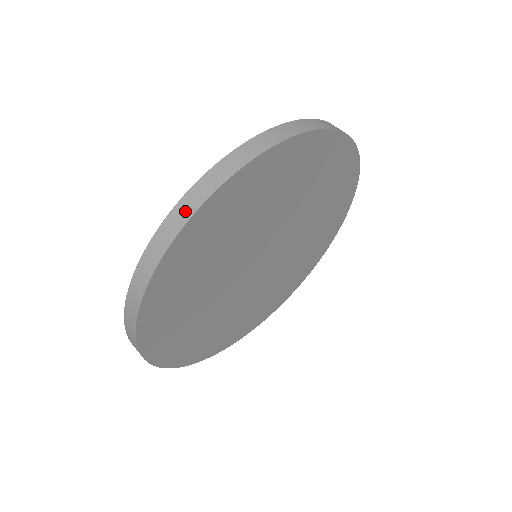
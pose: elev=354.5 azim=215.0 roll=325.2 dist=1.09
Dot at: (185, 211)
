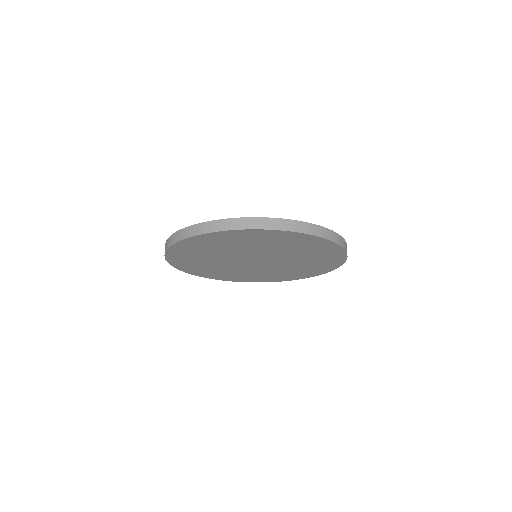
Dot at: (166, 246)
